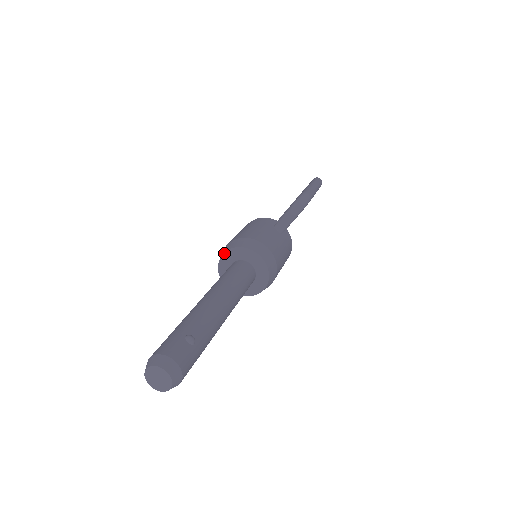
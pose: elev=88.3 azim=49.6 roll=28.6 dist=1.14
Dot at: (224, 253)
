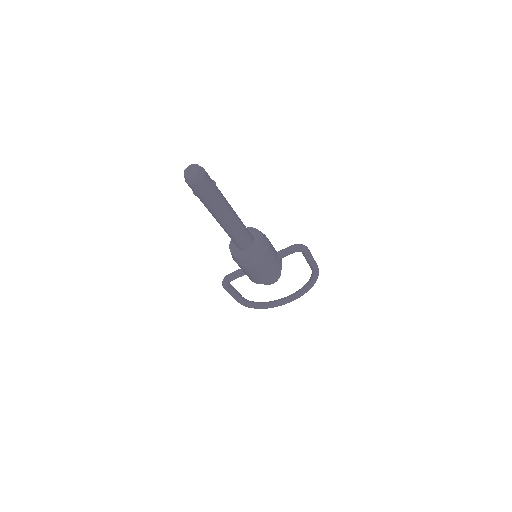
Dot at: occluded
